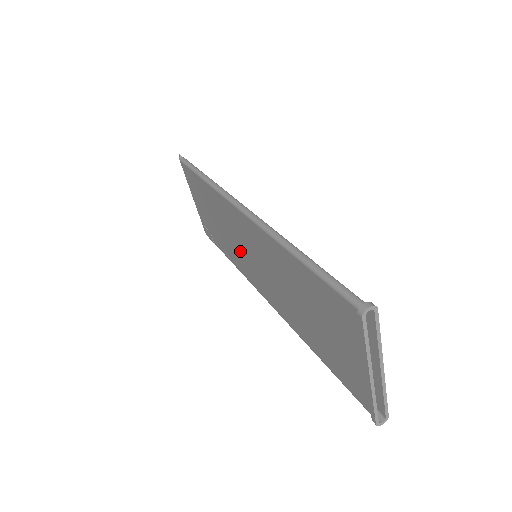
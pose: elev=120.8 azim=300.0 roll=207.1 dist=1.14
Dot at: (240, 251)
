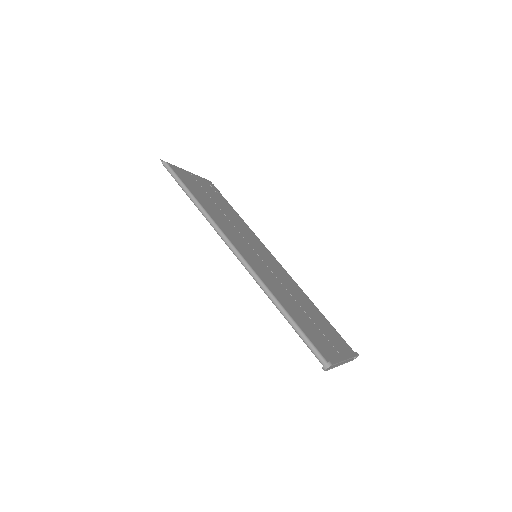
Dot at: occluded
